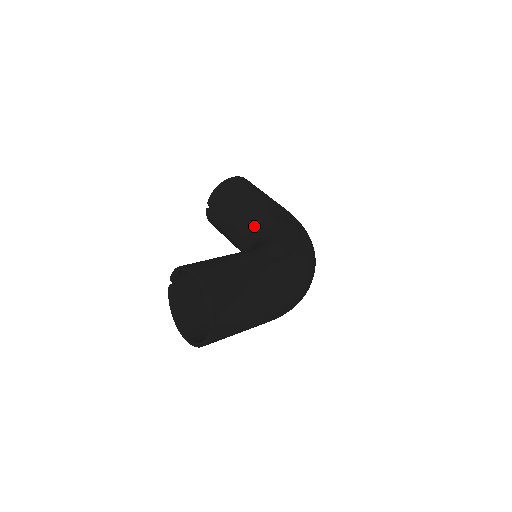
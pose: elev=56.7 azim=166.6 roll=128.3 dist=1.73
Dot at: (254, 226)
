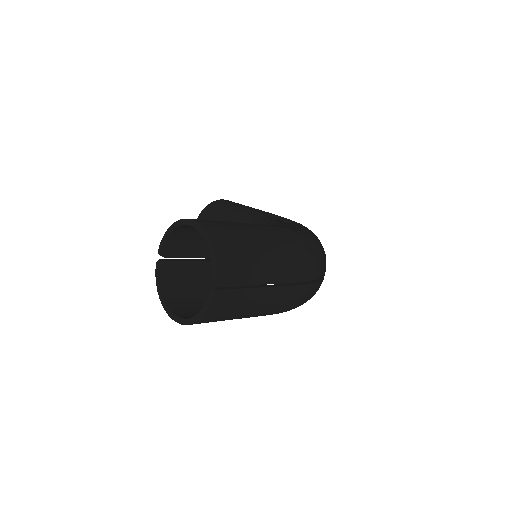
Dot at: occluded
